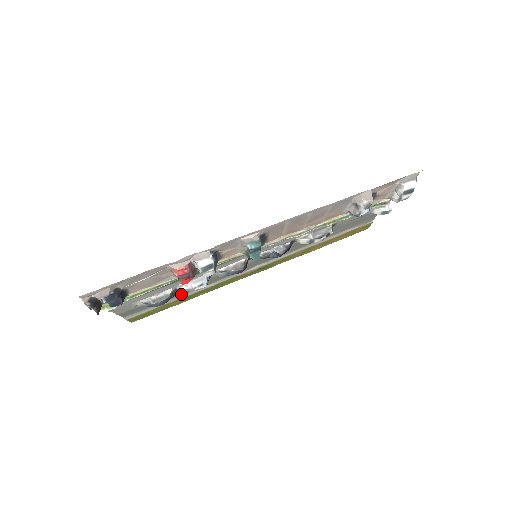
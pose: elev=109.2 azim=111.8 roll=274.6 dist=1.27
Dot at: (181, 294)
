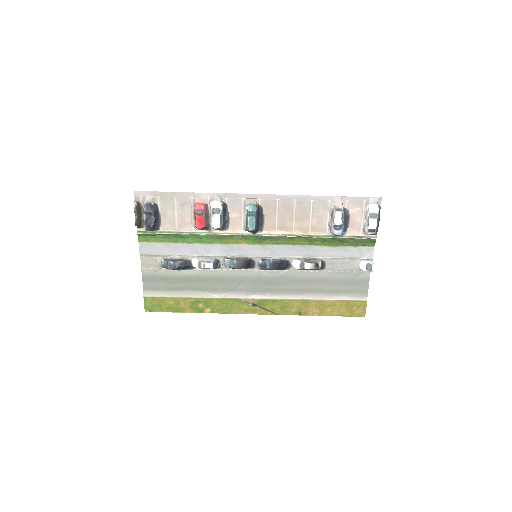
Dot at: (192, 290)
